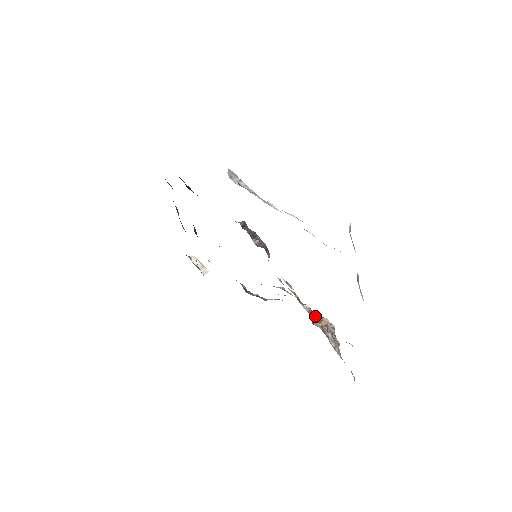
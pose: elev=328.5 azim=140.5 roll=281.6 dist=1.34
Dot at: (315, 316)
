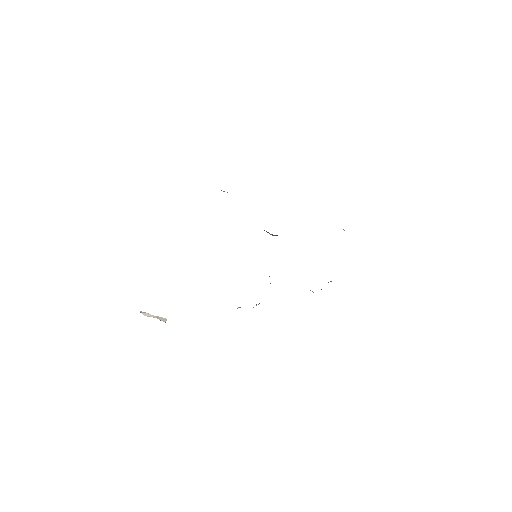
Dot at: occluded
